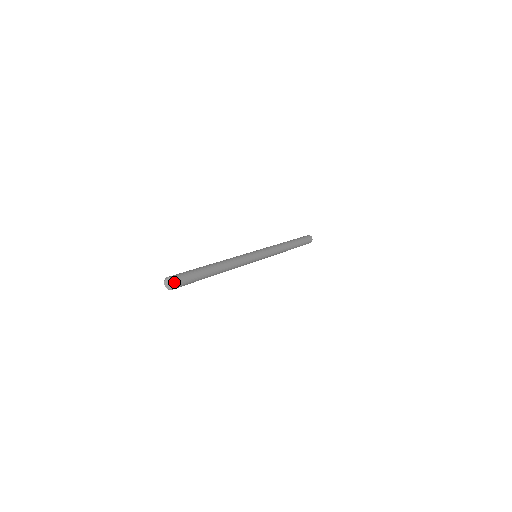
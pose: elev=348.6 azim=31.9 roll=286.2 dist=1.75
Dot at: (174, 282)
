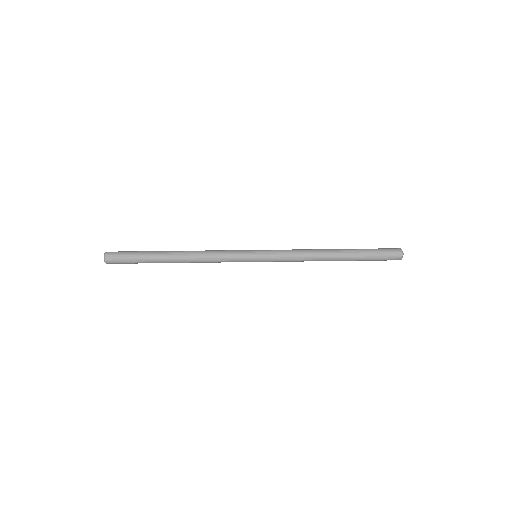
Dot at: (105, 257)
